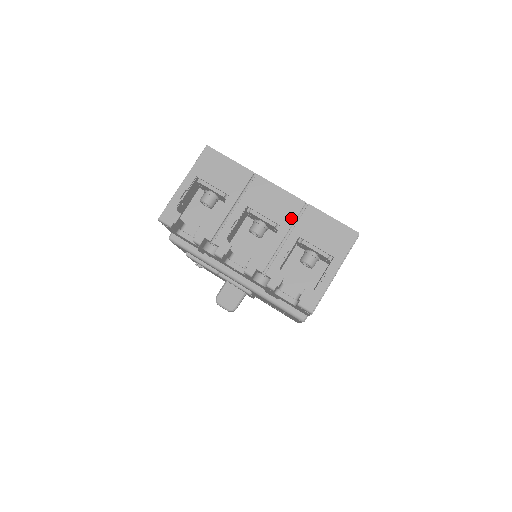
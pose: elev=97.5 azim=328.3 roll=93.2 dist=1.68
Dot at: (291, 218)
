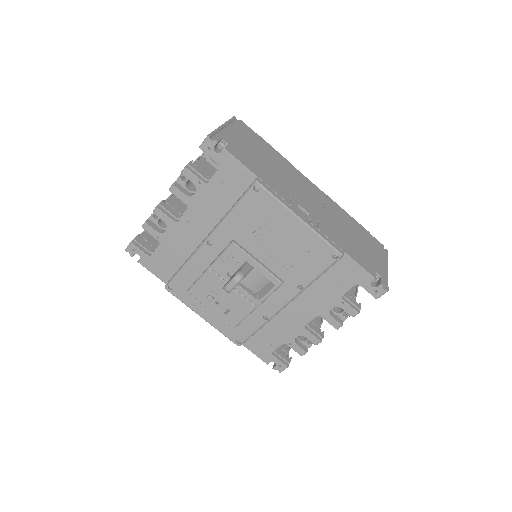
Dot at: occluded
